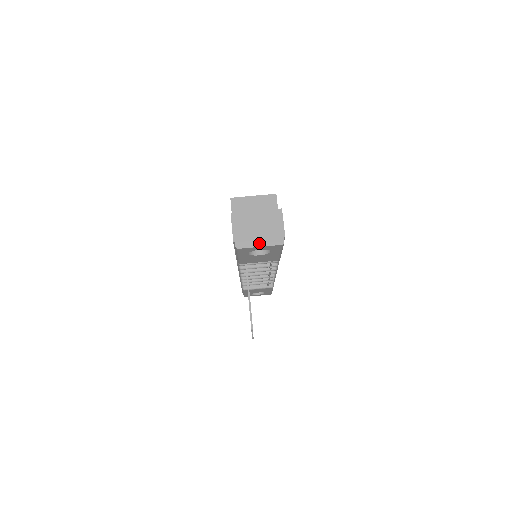
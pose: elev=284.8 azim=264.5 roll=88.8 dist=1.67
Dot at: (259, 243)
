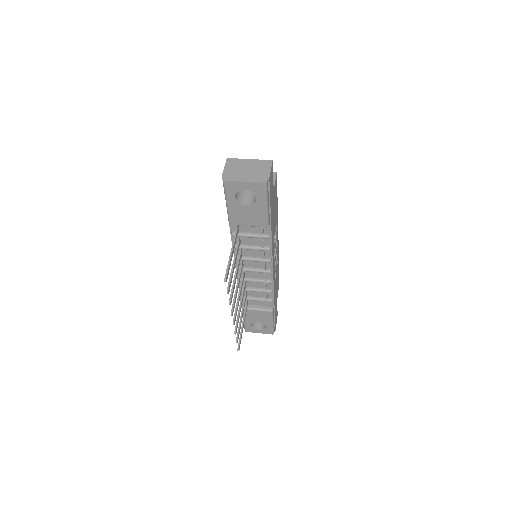
Dot at: (244, 179)
